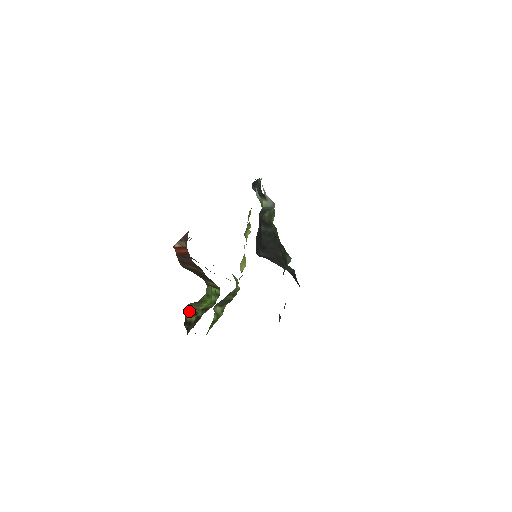
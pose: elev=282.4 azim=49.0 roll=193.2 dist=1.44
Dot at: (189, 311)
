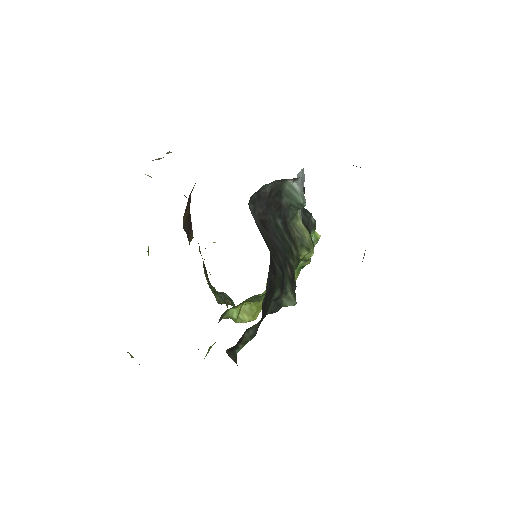
Dot at: occluded
